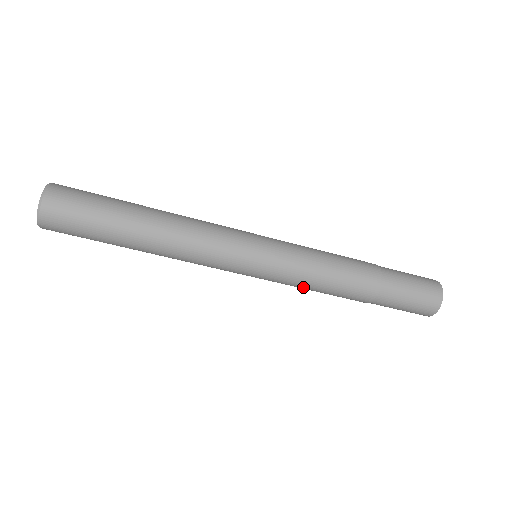
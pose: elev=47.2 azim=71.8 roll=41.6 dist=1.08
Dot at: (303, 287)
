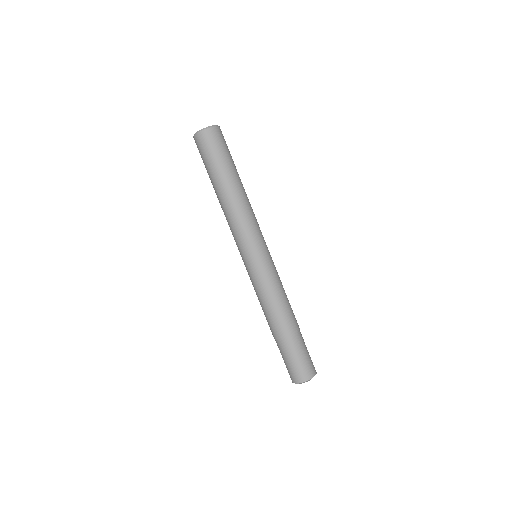
Dot at: (272, 289)
